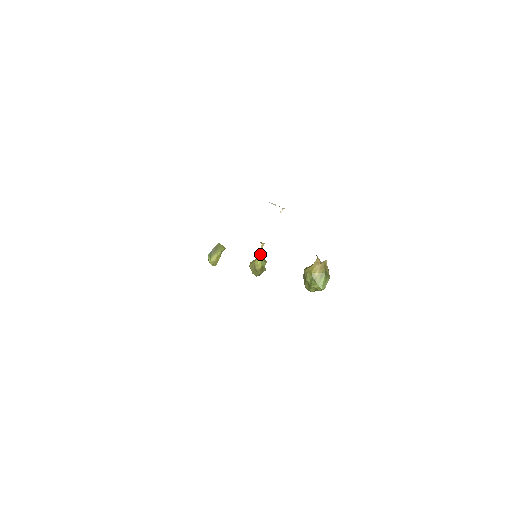
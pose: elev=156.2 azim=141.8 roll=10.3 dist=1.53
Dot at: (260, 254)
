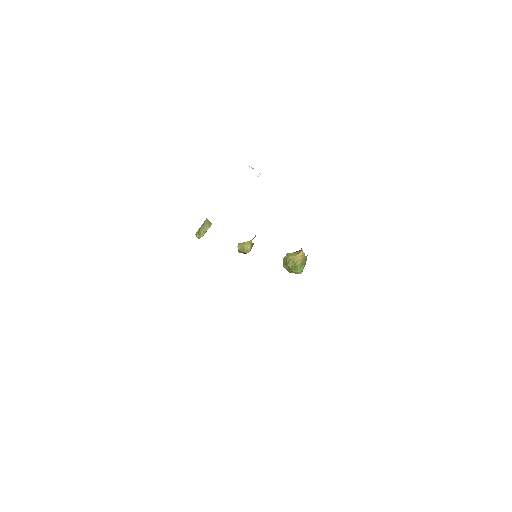
Dot at: (251, 241)
